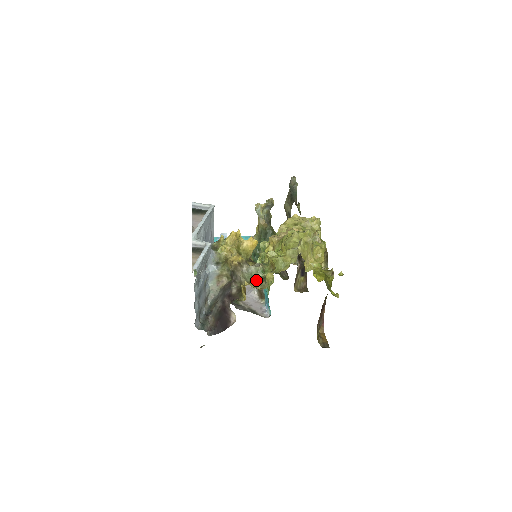
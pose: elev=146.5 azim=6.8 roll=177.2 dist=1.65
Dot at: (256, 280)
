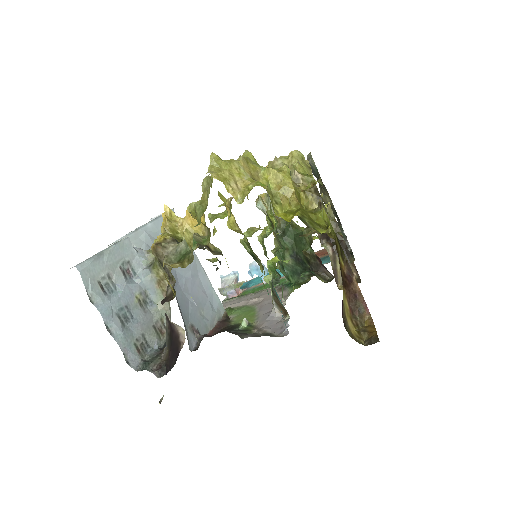
Dot at: (183, 257)
